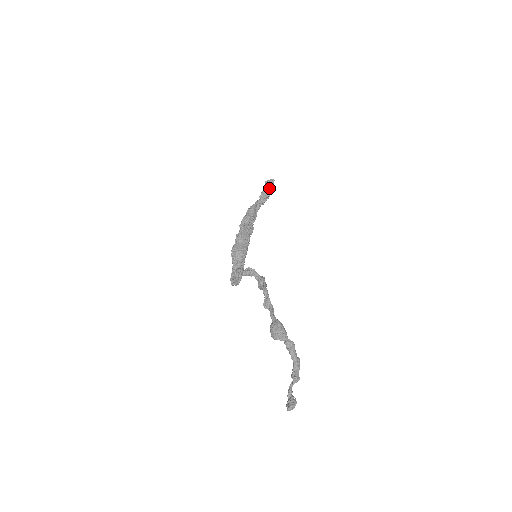
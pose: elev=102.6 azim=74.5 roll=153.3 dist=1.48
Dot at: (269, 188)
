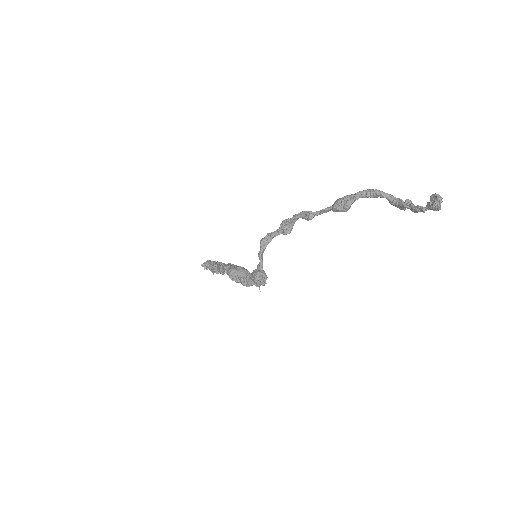
Dot at: (209, 261)
